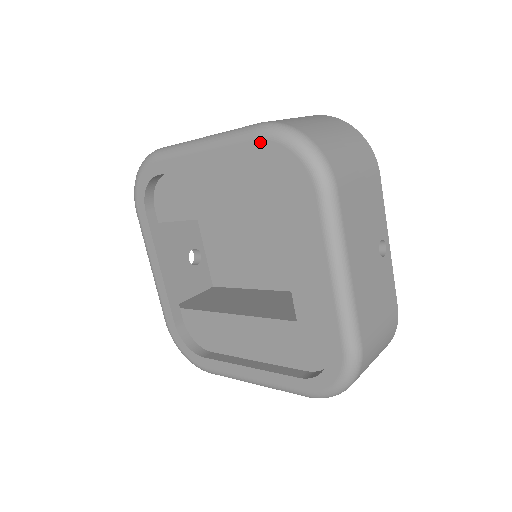
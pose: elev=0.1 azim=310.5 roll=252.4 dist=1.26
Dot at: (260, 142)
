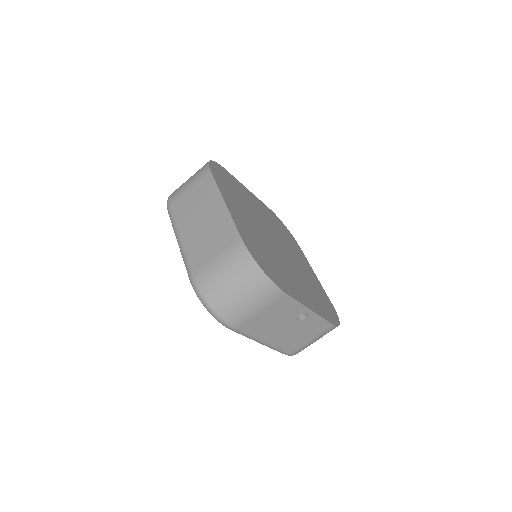
Dot at: occluded
